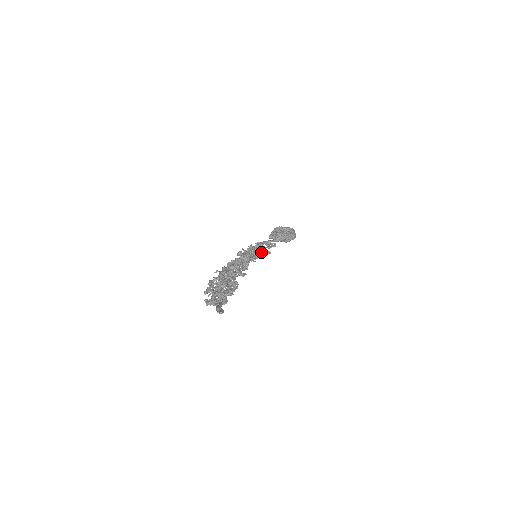
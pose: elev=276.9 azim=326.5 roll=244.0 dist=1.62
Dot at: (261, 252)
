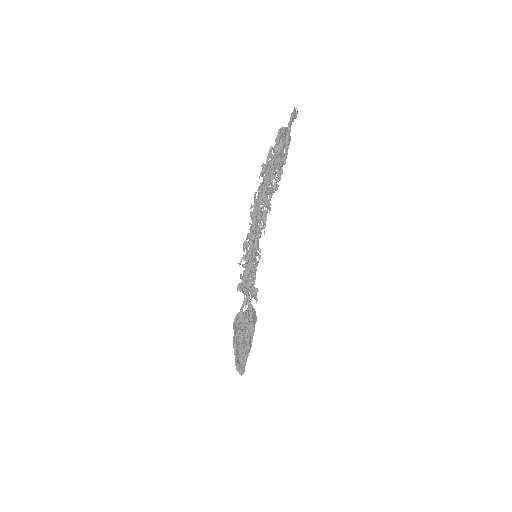
Dot at: (254, 271)
